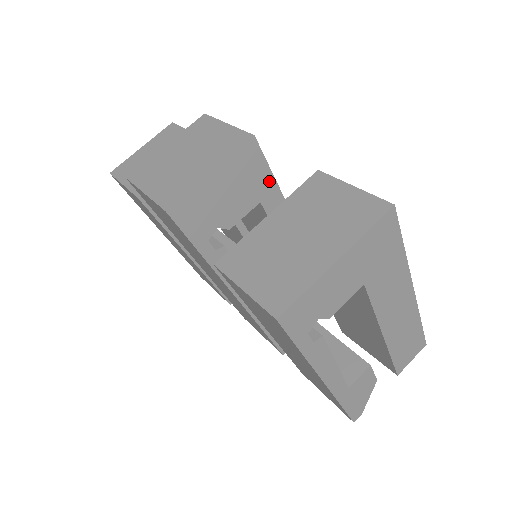
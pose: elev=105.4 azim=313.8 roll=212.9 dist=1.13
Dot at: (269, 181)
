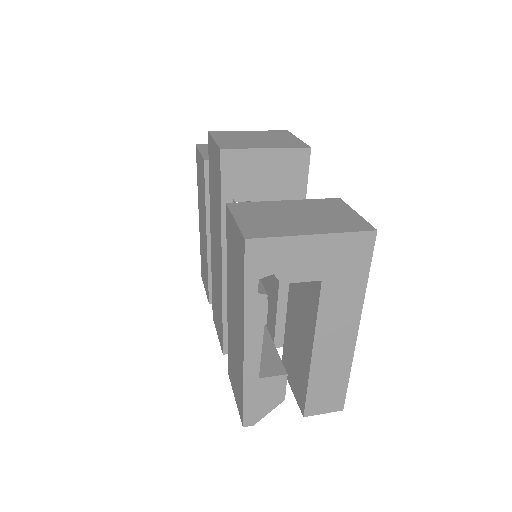
Dot at: (301, 190)
